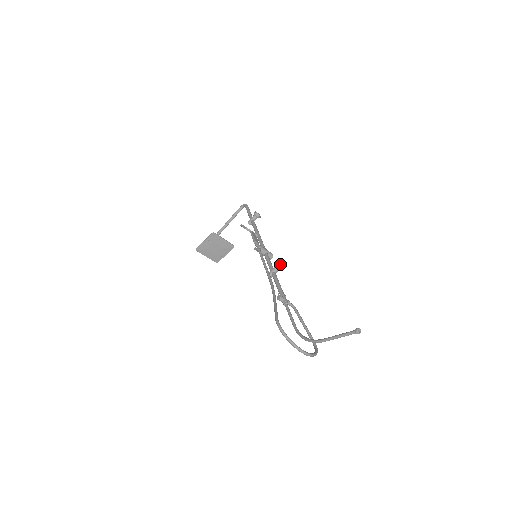
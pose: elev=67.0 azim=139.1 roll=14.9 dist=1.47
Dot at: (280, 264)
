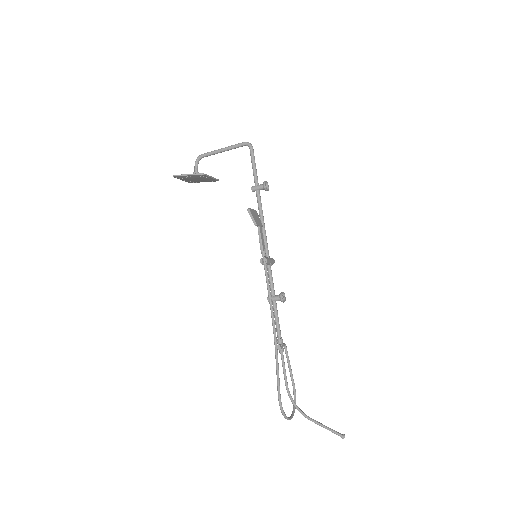
Dot at: (283, 293)
